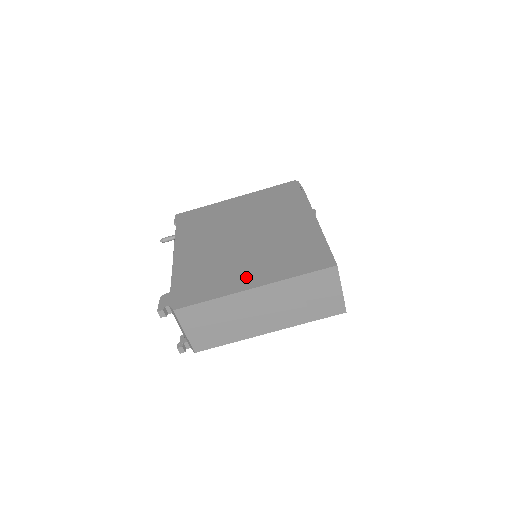
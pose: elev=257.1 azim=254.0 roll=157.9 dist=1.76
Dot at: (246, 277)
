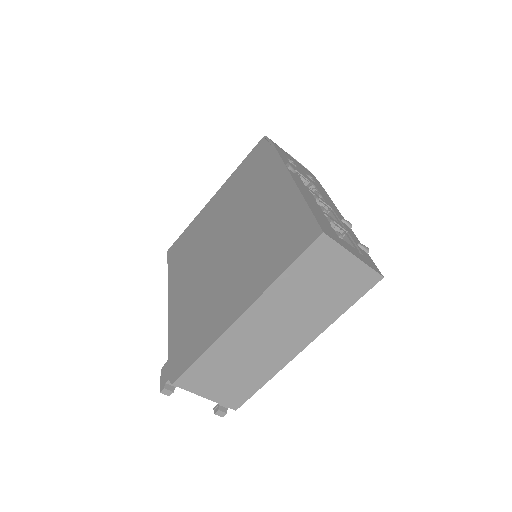
Dot at: (231, 303)
